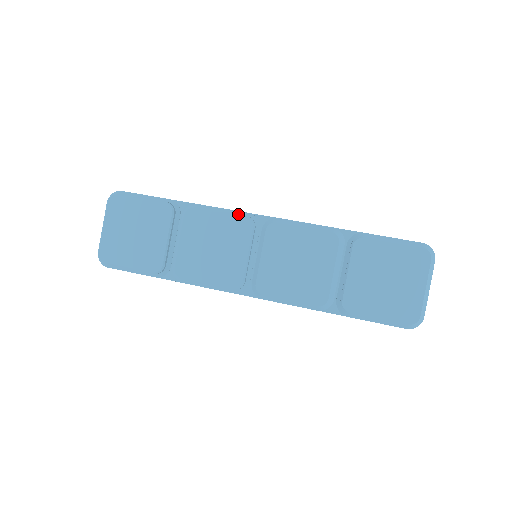
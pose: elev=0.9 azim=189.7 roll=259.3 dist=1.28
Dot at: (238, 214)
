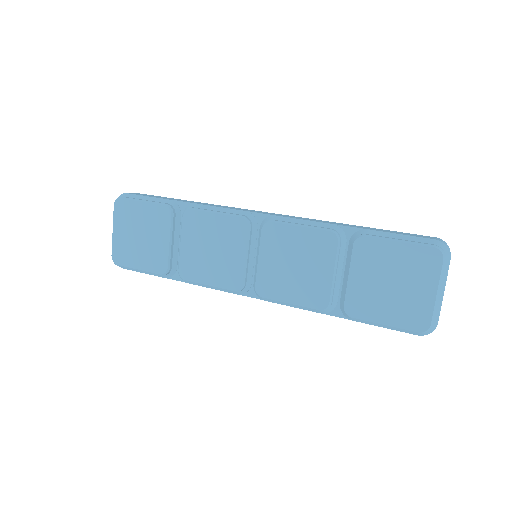
Dot at: (233, 214)
